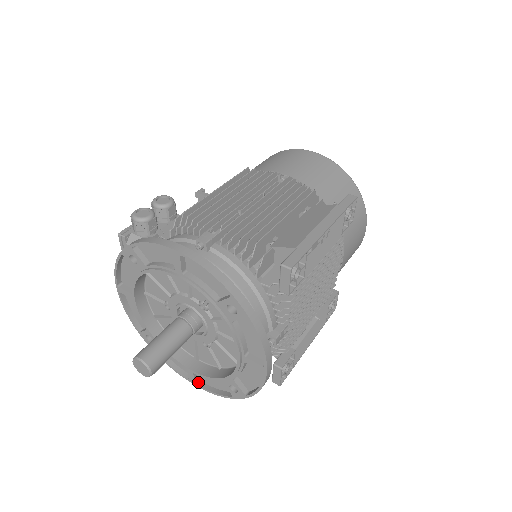
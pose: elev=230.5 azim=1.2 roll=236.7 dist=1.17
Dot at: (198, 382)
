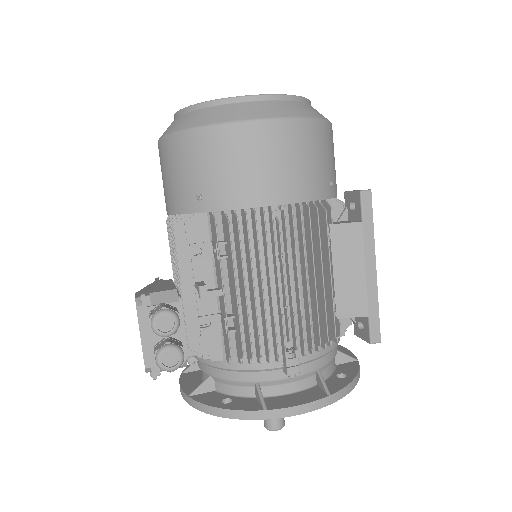
Dot at: occluded
